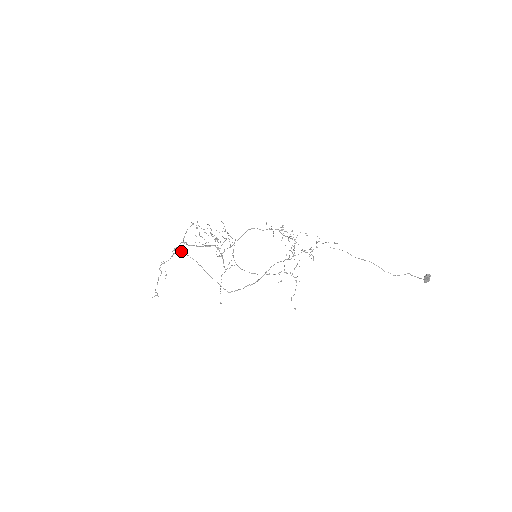
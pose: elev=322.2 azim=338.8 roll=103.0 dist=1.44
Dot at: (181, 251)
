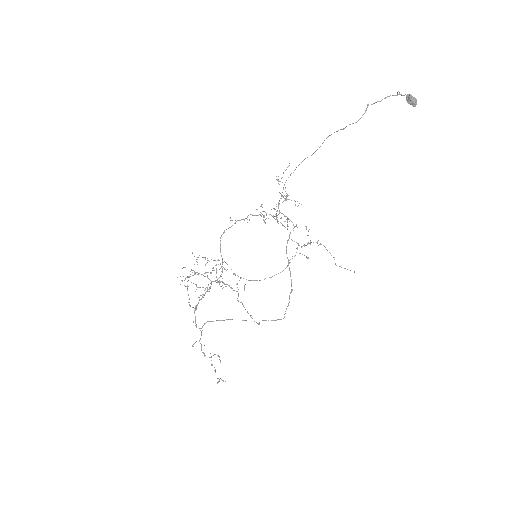
Dot at: occluded
